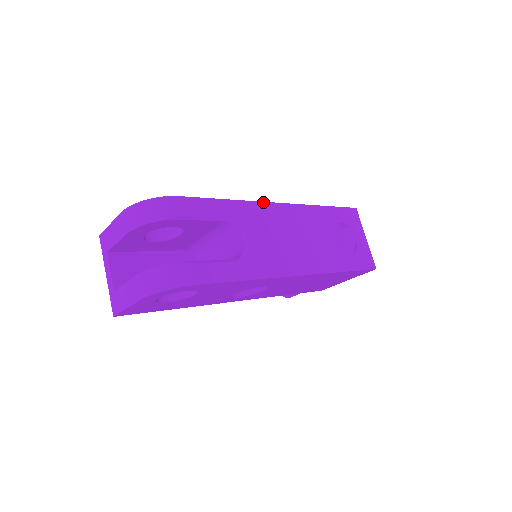
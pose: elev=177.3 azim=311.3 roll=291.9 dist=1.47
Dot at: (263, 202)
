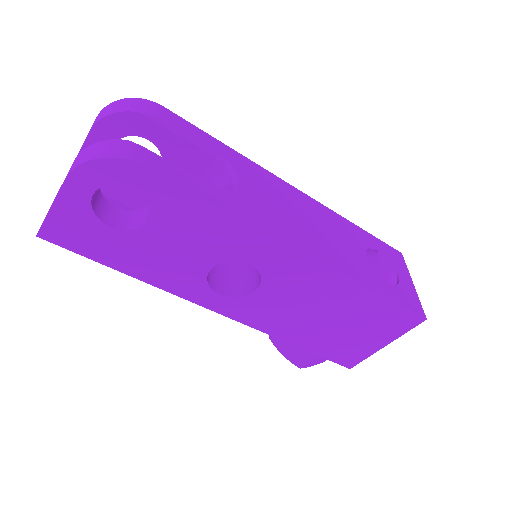
Dot at: (273, 174)
